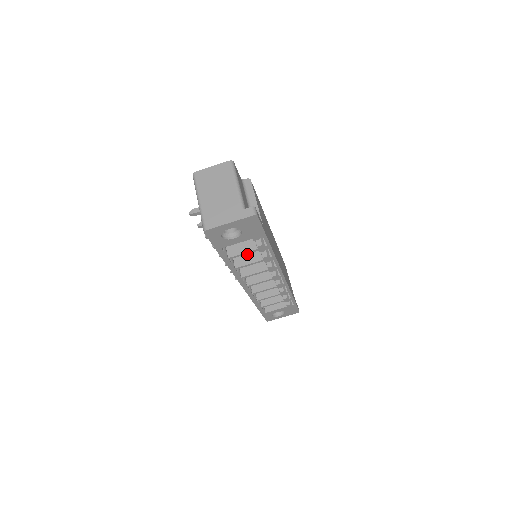
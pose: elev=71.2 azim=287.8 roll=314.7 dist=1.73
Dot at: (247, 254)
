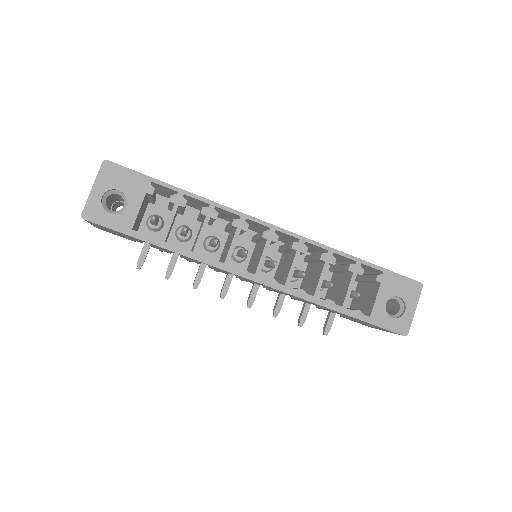
Dot at: (198, 234)
